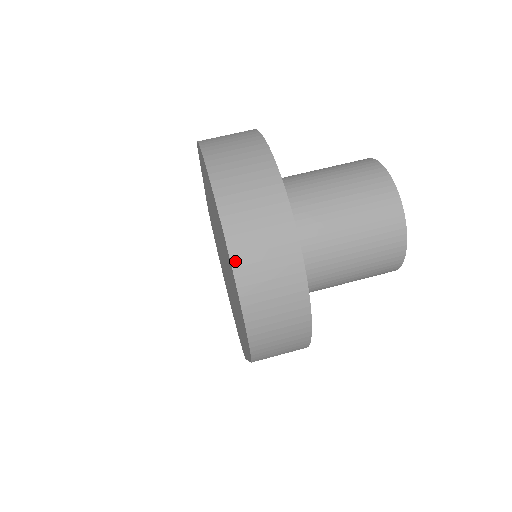
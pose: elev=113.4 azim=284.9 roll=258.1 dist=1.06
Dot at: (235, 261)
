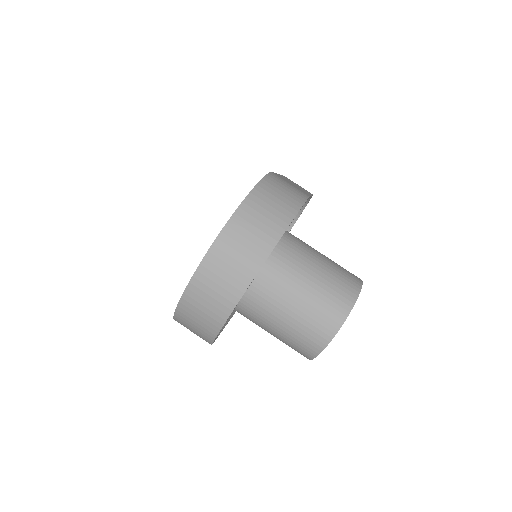
Dot at: (191, 286)
